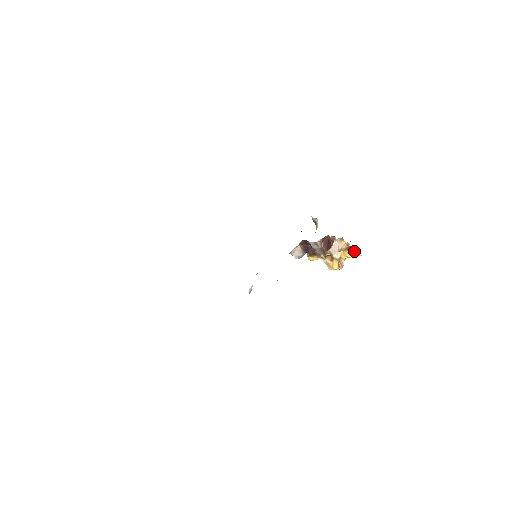
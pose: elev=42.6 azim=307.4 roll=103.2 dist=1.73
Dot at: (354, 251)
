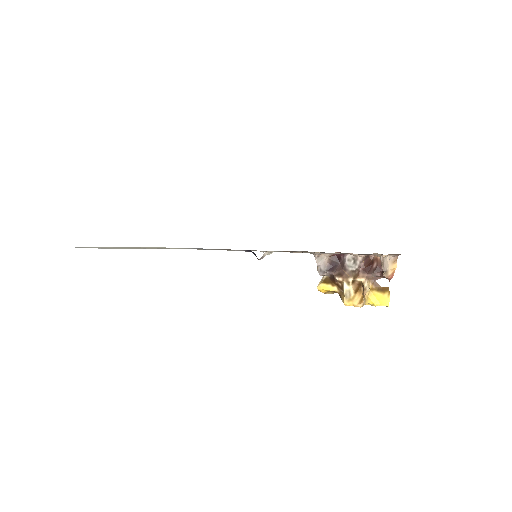
Dot at: (385, 294)
